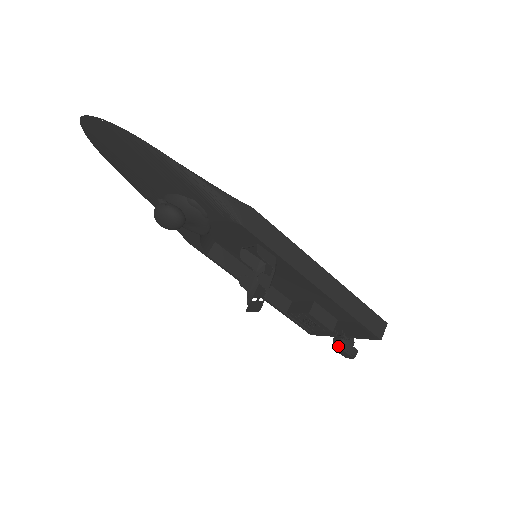
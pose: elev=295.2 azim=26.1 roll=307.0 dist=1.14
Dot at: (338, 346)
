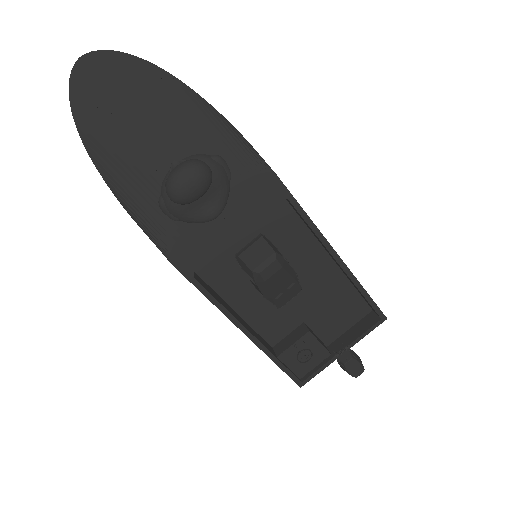
Dot at: (350, 357)
